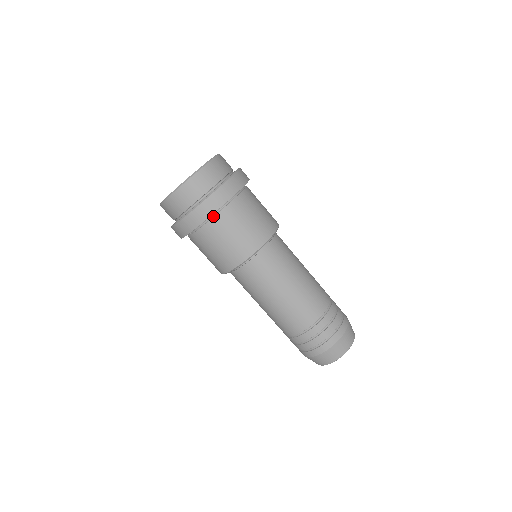
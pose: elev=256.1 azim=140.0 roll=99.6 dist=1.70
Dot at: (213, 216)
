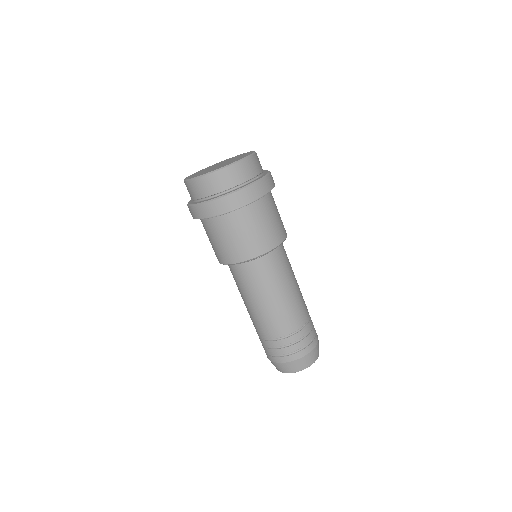
Dot at: (249, 203)
